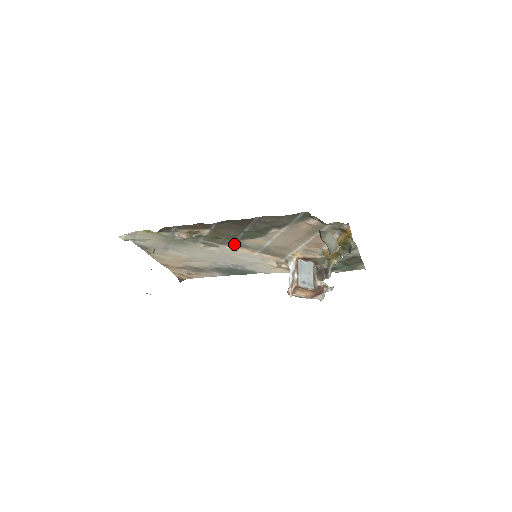
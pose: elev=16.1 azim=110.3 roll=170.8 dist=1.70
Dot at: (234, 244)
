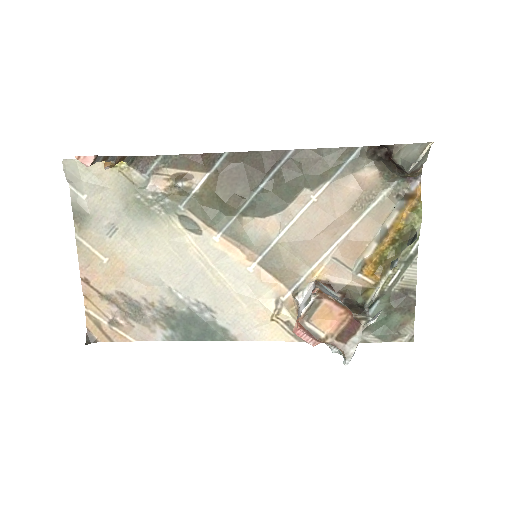
Dot at: (228, 230)
